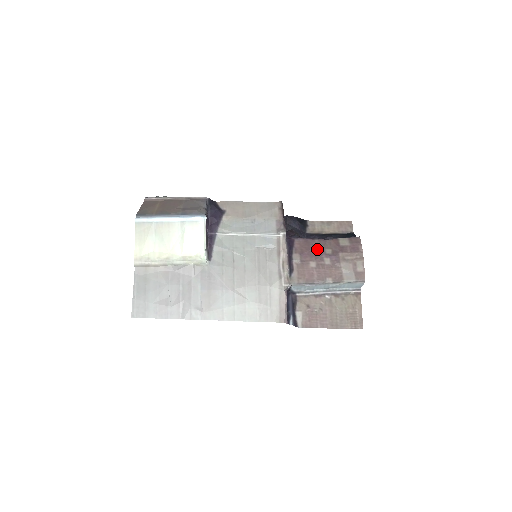
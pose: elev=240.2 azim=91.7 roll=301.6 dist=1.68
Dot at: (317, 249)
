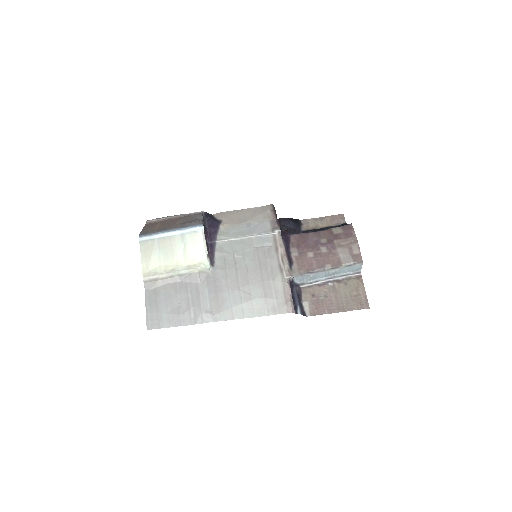
Dot at: (312, 241)
